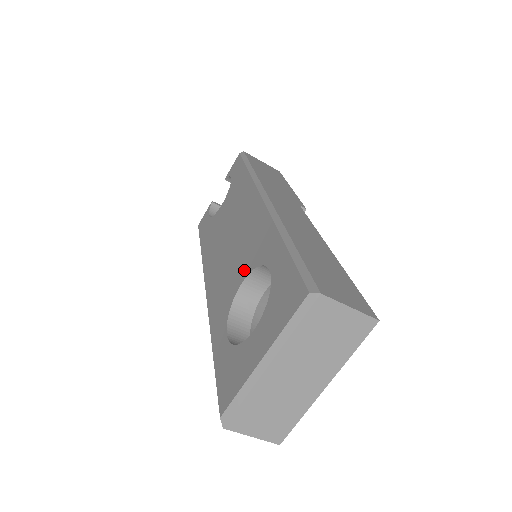
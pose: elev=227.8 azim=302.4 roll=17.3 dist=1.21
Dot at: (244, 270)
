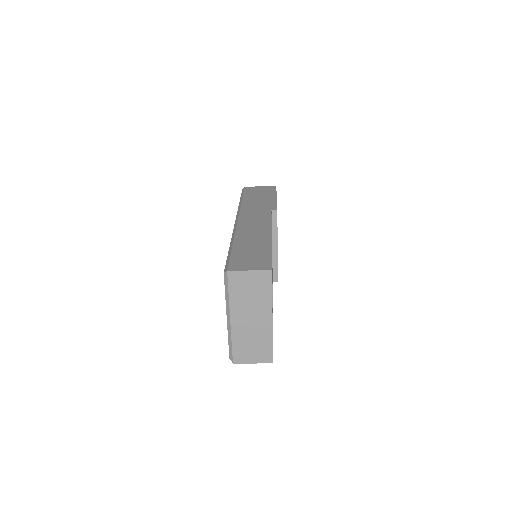
Dot at: occluded
